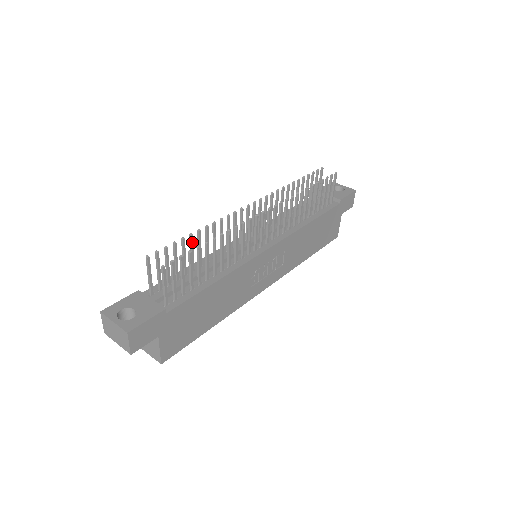
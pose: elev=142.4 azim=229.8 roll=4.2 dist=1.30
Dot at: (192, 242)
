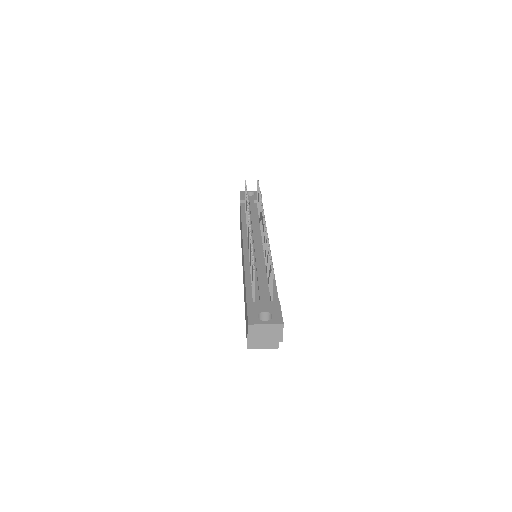
Dot at: occluded
